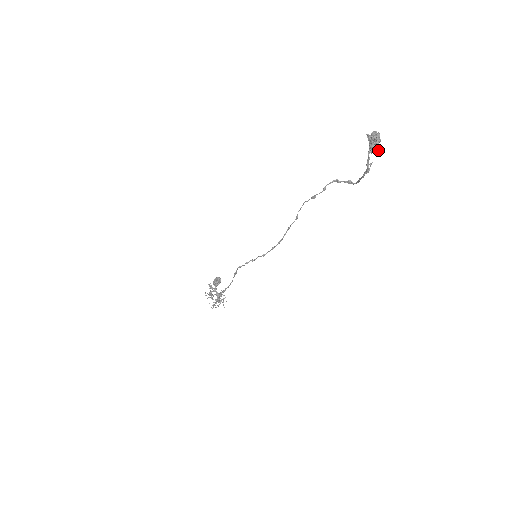
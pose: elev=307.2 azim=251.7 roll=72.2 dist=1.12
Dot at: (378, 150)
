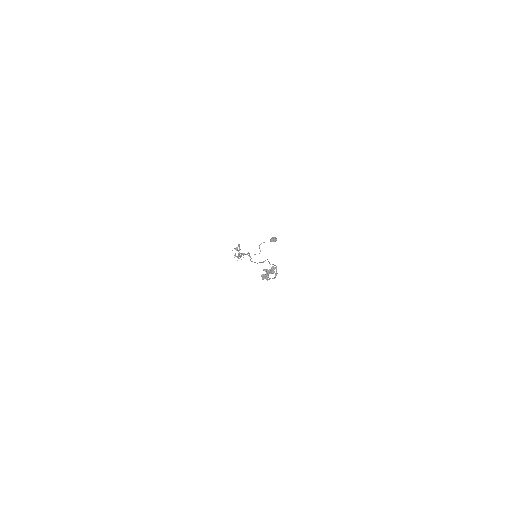
Dot at: (262, 278)
